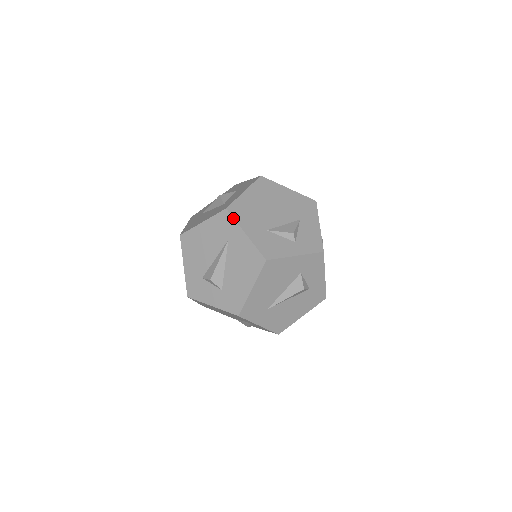
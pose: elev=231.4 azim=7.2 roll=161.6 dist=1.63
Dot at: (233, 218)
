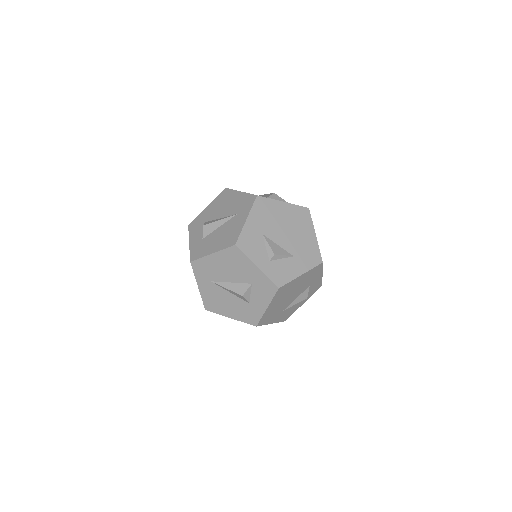
Dot at: (253, 204)
